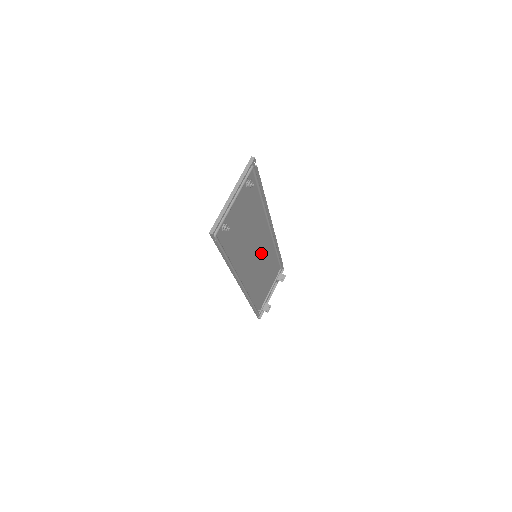
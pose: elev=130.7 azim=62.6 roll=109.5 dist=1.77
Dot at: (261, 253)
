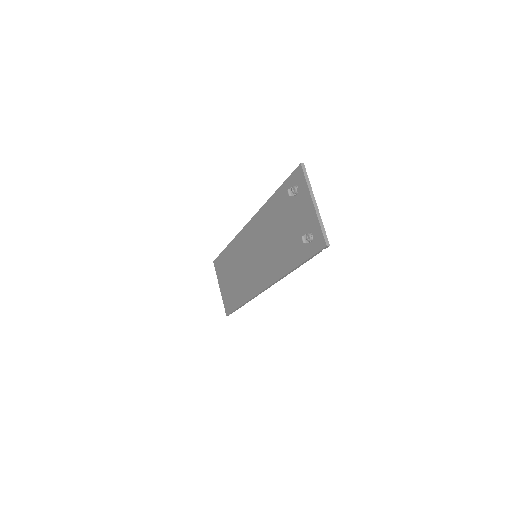
Dot at: (249, 252)
